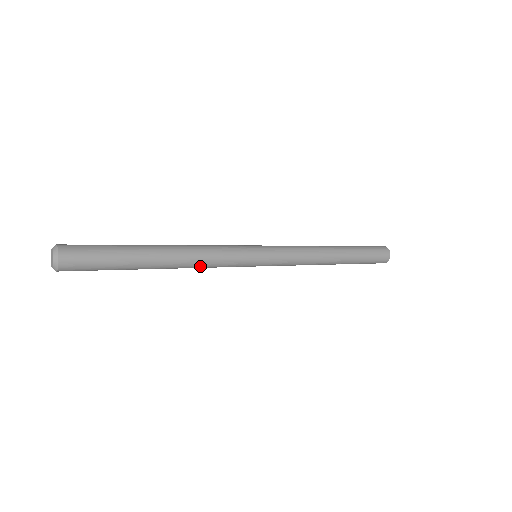
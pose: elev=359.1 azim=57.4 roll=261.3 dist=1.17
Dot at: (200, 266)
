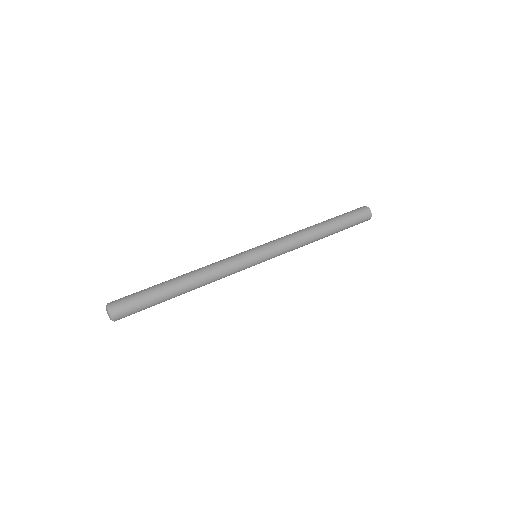
Dot at: (214, 281)
